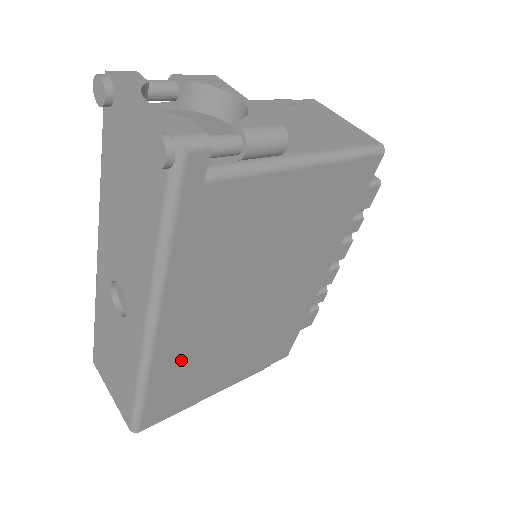
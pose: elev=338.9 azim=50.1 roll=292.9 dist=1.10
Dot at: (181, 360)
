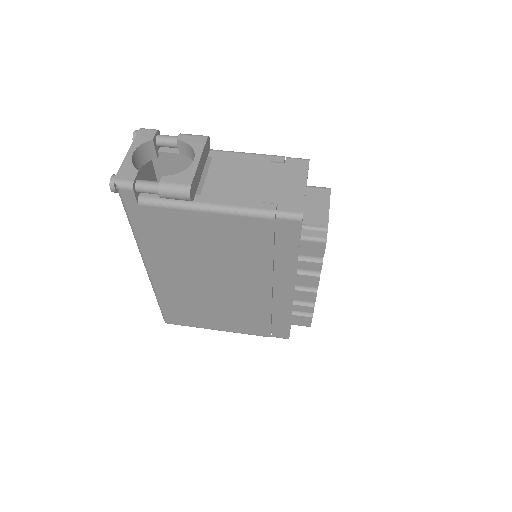
Dot at: (177, 294)
